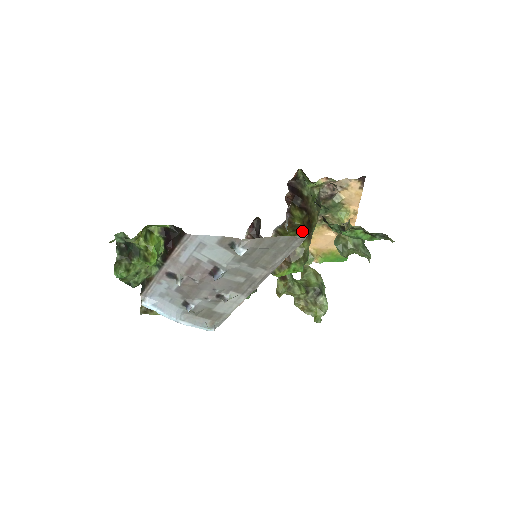
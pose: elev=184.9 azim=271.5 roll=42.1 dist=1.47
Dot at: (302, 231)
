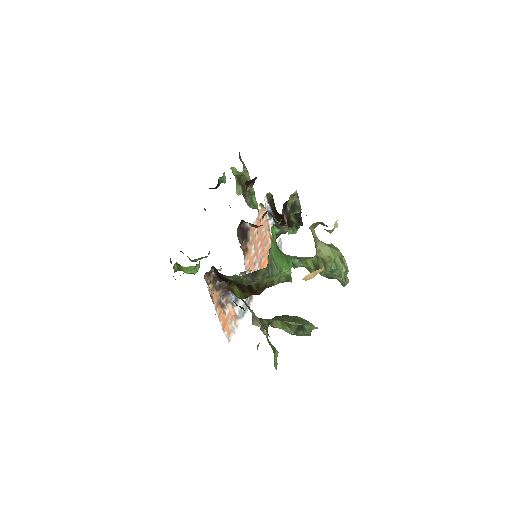
Dot at: occluded
